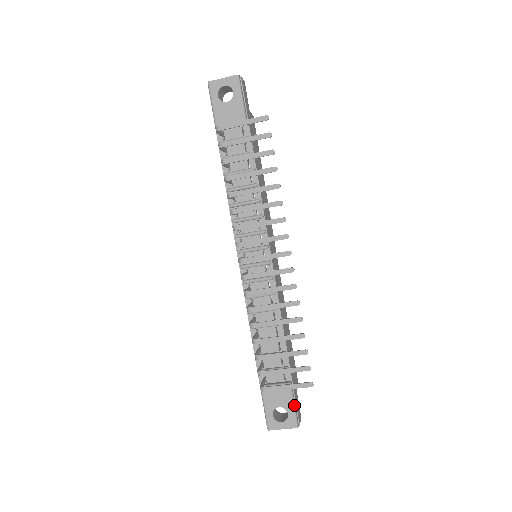
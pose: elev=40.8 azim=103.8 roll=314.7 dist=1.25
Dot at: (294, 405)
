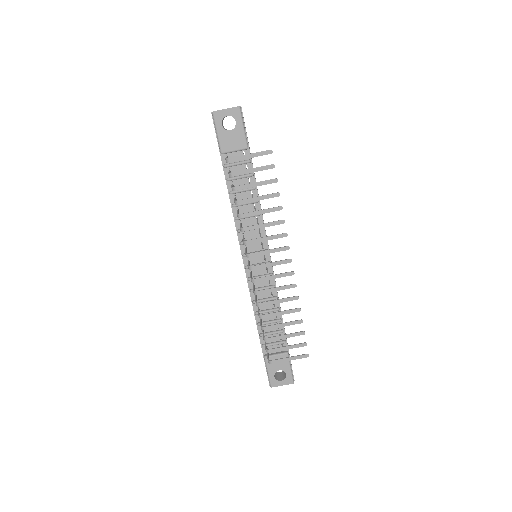
Dot at: (291, 368)
